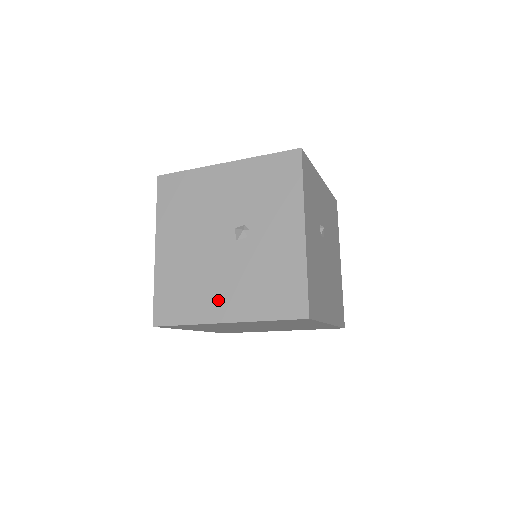
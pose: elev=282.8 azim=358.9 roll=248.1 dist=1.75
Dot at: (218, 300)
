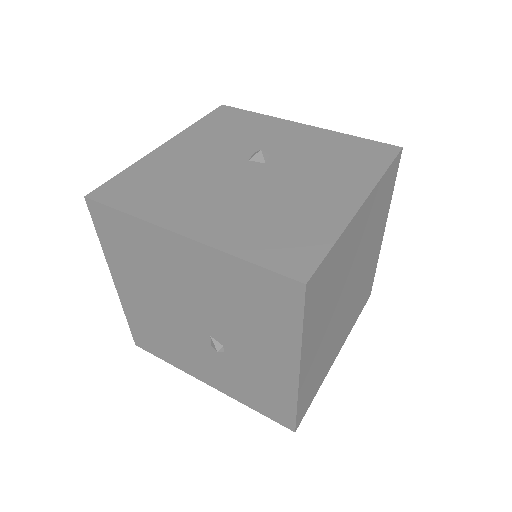
Dot at: (326, 199)
